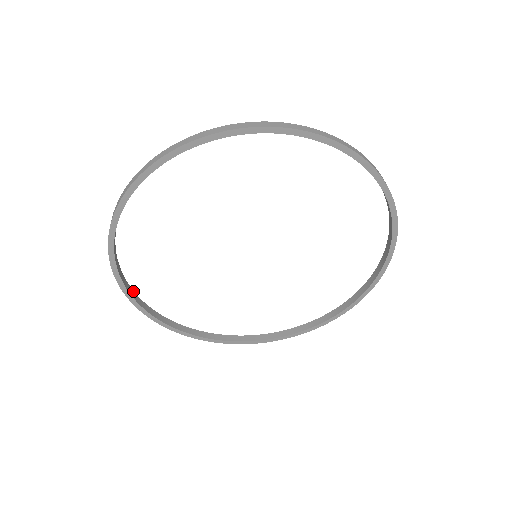
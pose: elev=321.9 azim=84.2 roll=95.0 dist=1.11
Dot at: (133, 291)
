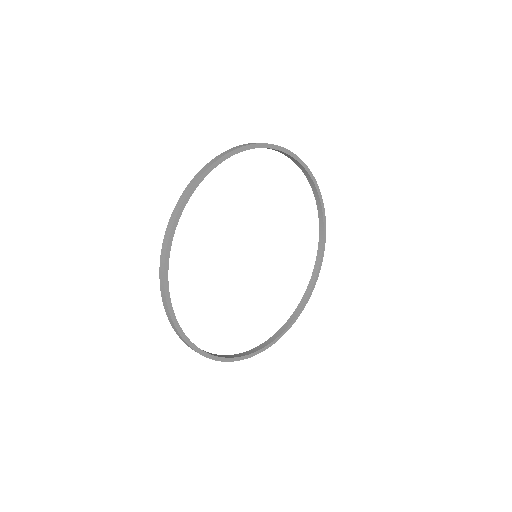
Dot at: occluded
